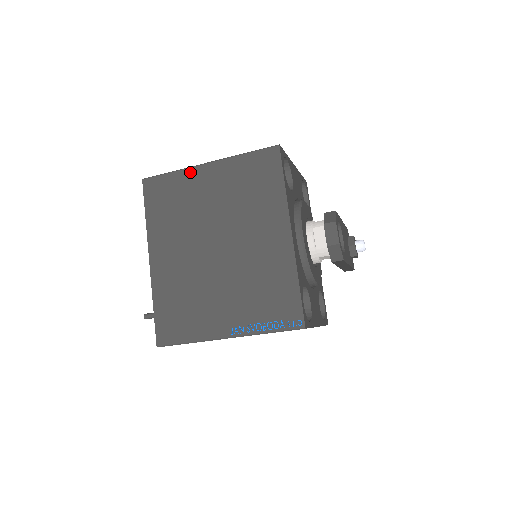
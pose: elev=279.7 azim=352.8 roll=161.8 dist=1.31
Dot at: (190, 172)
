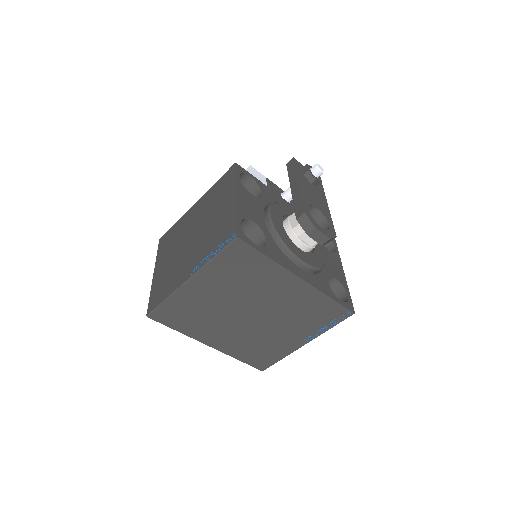
Dot at: (181, 293)
